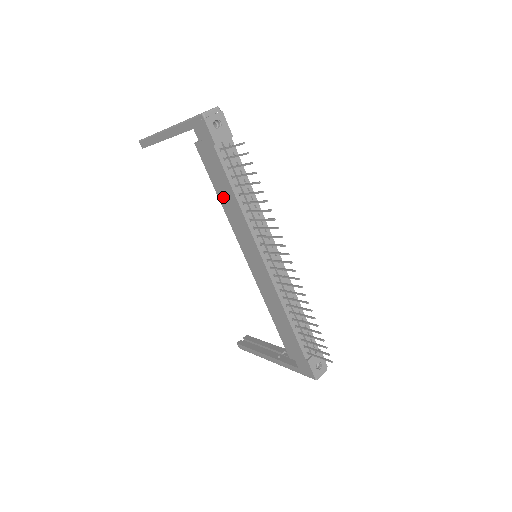
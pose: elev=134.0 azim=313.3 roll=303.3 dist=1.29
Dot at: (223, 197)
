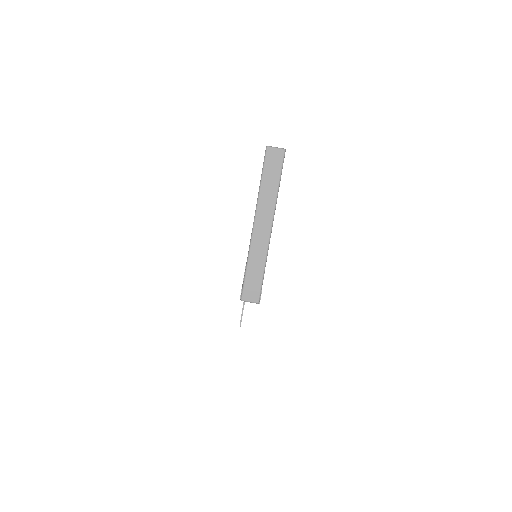
Dot at: occluded
